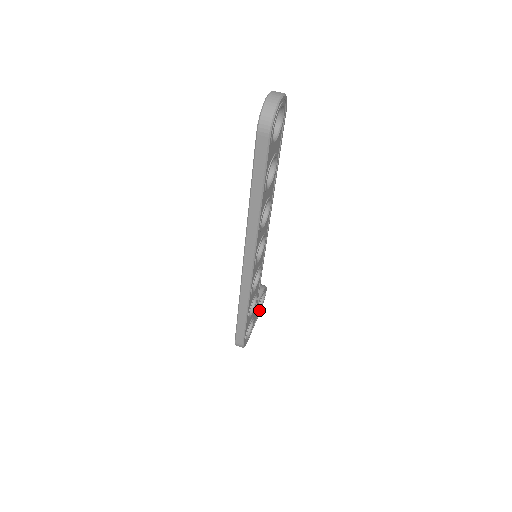
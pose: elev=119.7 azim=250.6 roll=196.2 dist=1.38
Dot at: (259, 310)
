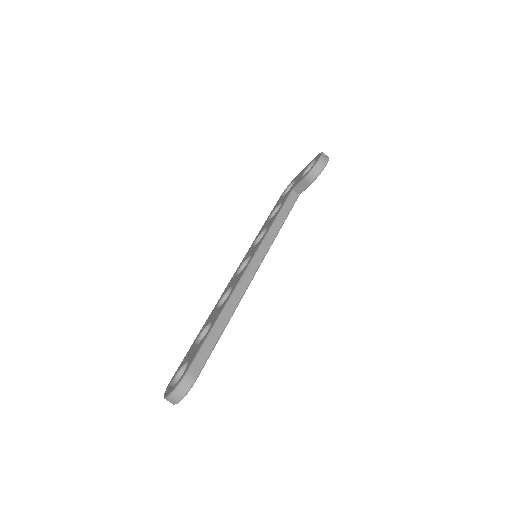
Dot at: occluded
